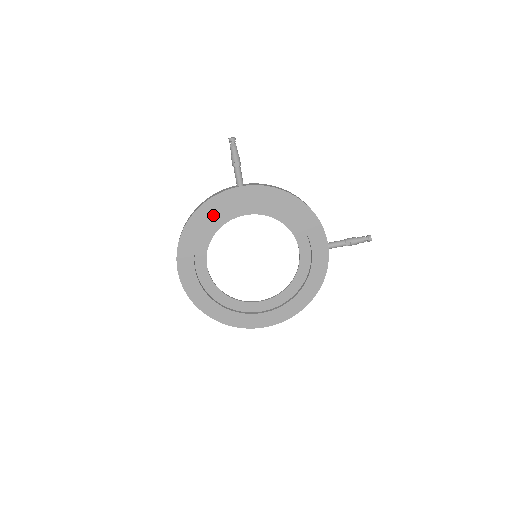
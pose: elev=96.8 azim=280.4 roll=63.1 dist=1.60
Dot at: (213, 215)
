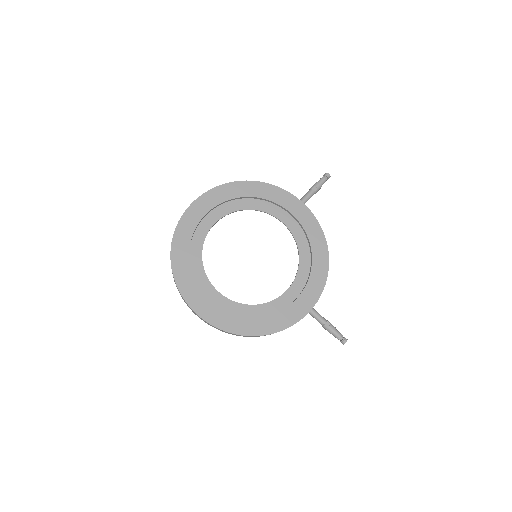
Dot at: (265, 196)
